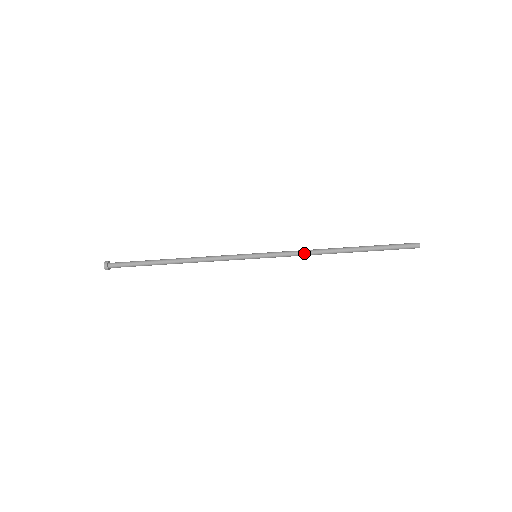
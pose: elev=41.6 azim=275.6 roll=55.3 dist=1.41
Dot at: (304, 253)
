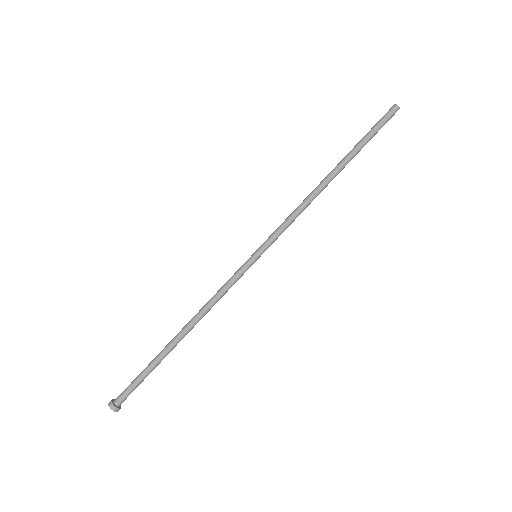
Dot at: (298, 209)
